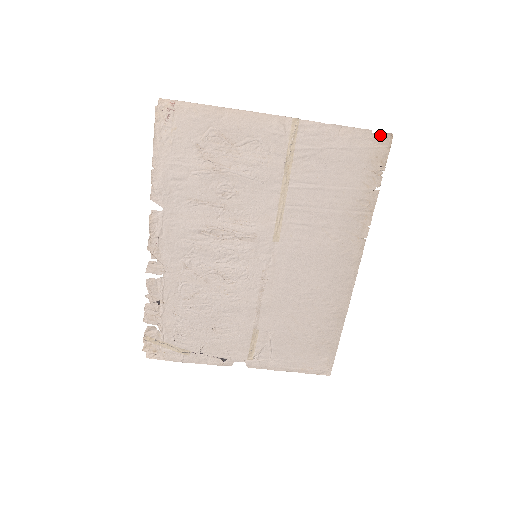
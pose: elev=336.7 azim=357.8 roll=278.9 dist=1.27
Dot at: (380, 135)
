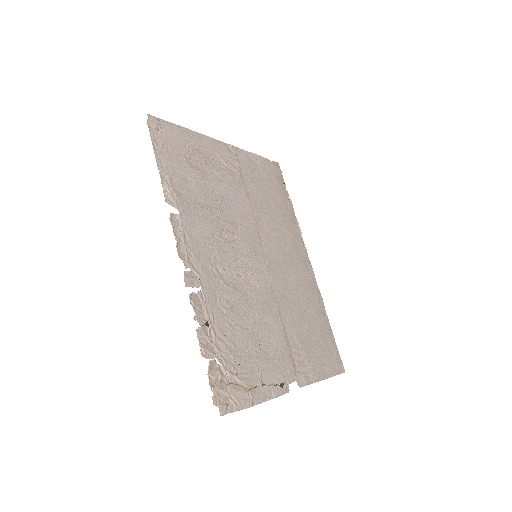
Dot at: (274, 163)
